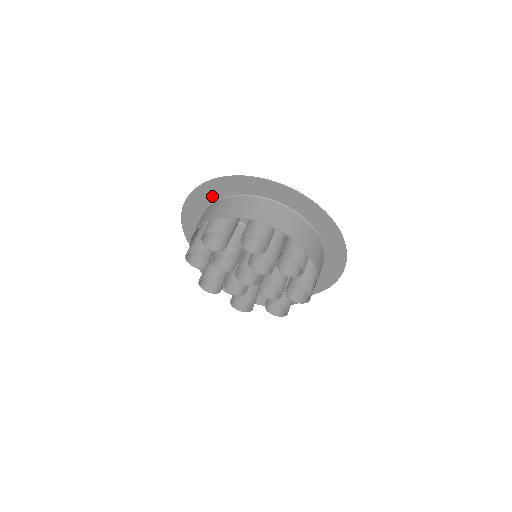
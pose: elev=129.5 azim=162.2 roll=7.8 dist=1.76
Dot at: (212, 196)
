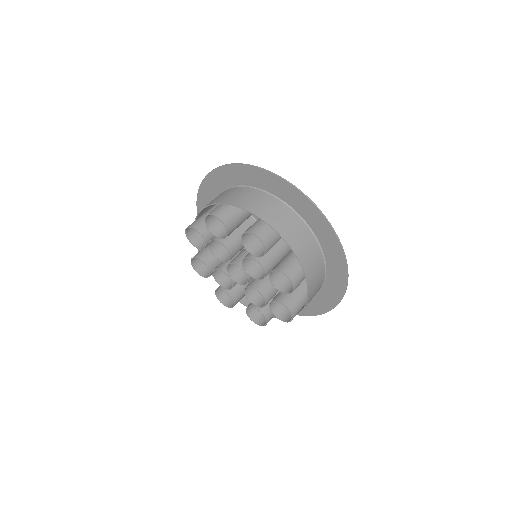
Dot at: (234, 180)
